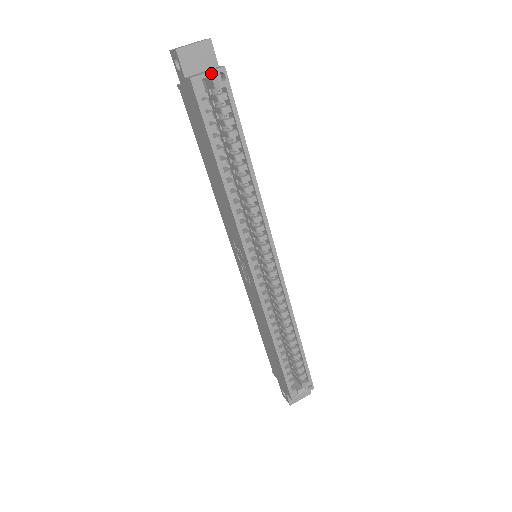
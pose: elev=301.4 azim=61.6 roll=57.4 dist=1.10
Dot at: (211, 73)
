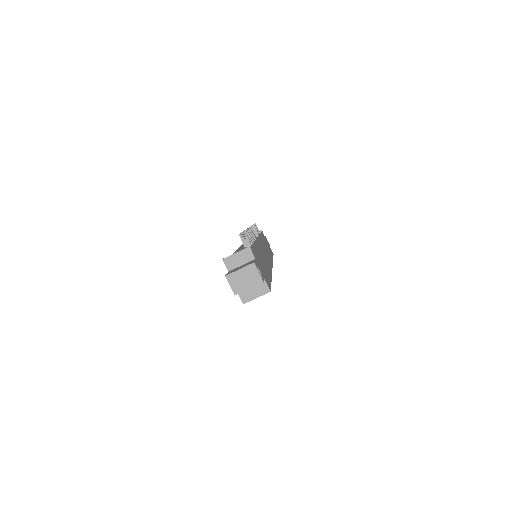
Dot at: occluded
